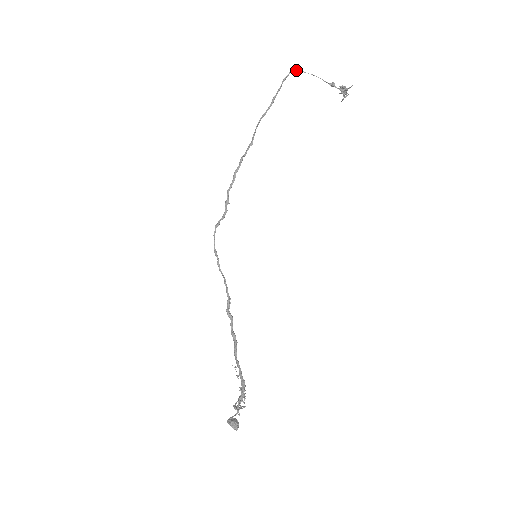
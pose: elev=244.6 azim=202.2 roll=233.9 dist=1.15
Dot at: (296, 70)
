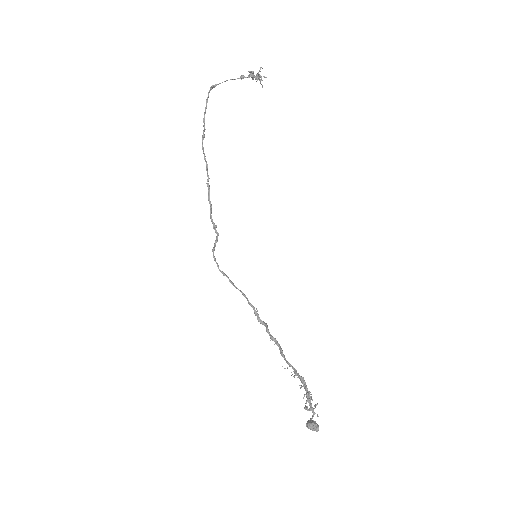
Dot at: (211, 87)
